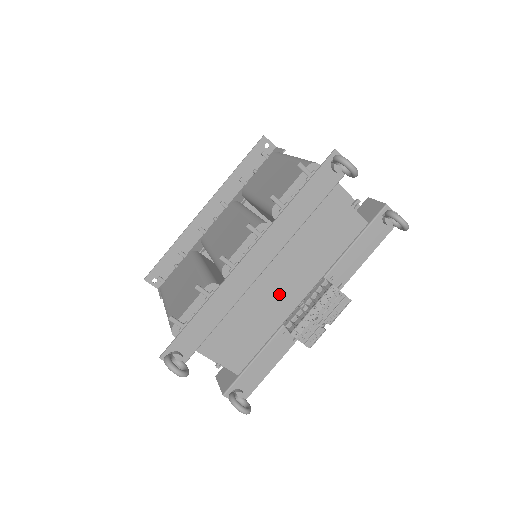
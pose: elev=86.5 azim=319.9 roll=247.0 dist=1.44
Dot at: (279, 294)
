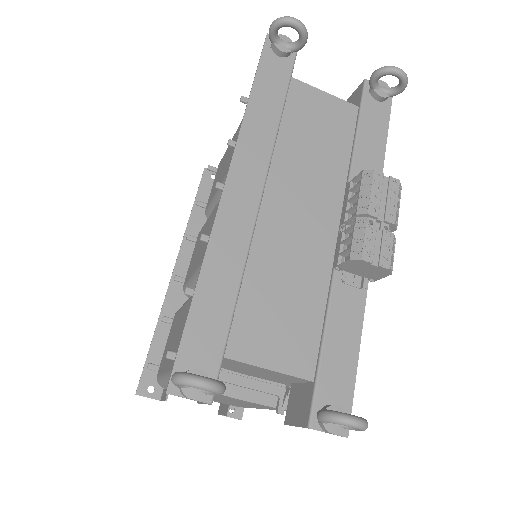
Dot at: (302, 228)
